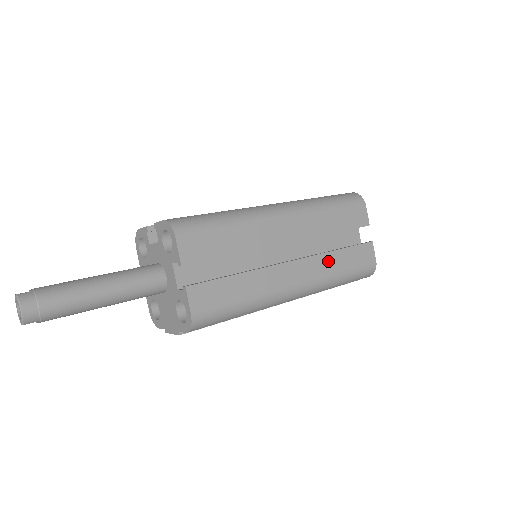
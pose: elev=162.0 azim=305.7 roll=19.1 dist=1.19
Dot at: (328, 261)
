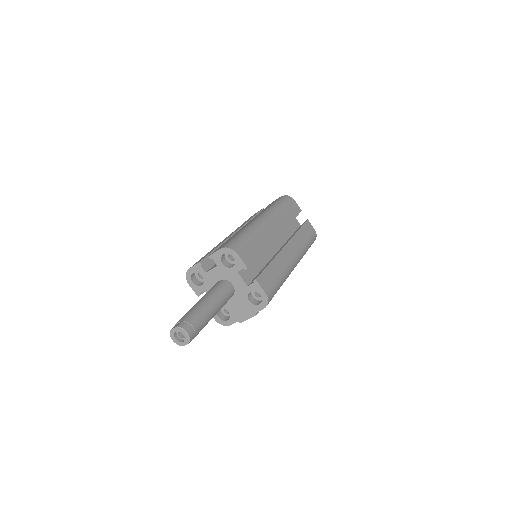
Dot at: (298, 239)
